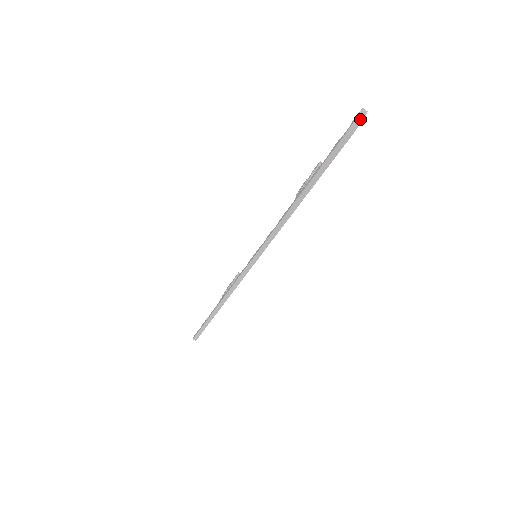
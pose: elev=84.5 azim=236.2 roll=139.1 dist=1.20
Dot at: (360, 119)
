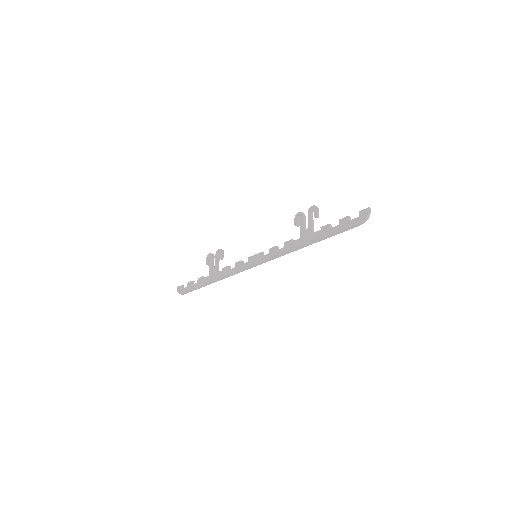
Dot at: (368, 216)
